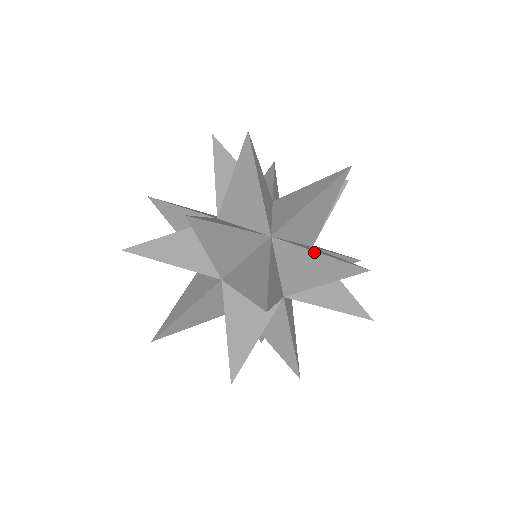
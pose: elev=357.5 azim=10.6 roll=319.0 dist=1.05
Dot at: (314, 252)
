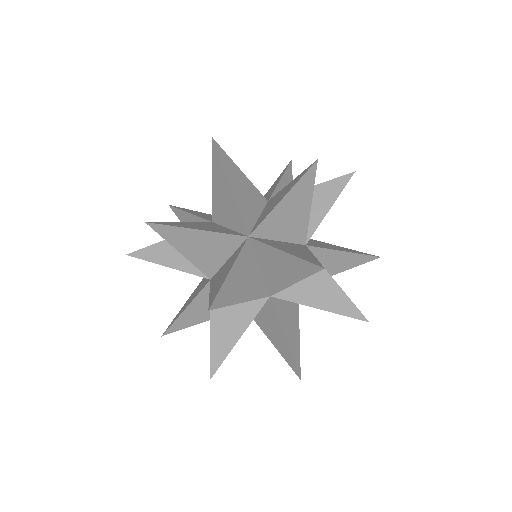
Dot at: (212, 186)
